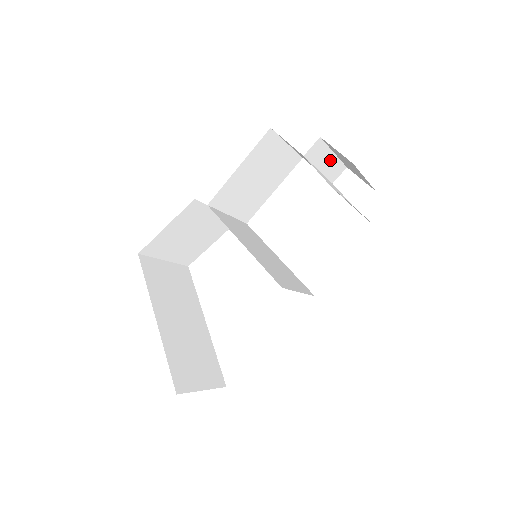
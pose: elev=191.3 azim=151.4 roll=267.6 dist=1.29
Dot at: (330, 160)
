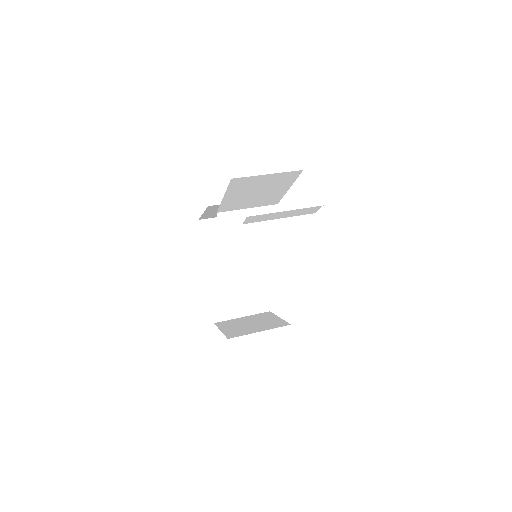
Dot at: (287, 213)
